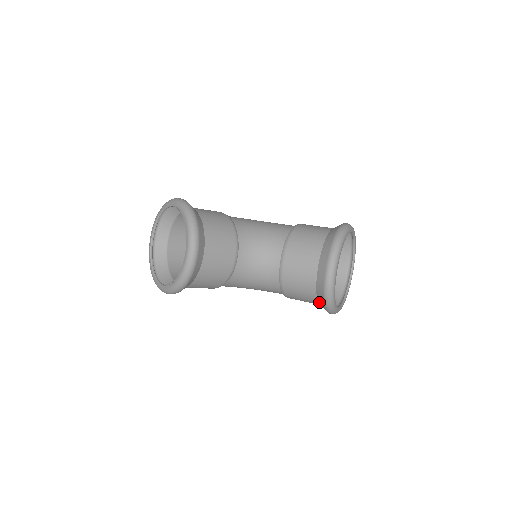
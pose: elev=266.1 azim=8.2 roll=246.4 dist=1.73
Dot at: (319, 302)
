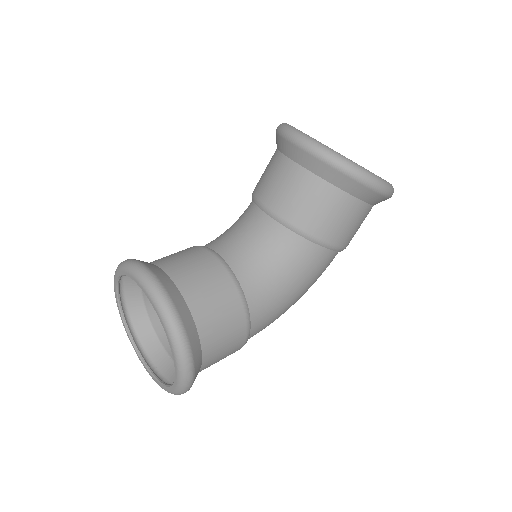
Dot at: (347, 190)
